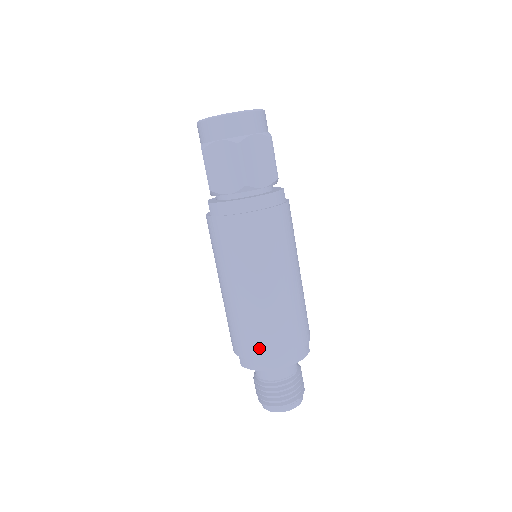
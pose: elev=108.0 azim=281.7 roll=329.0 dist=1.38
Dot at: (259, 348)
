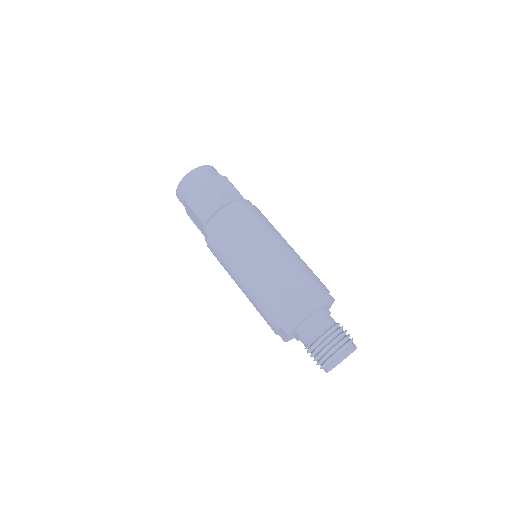
Dot at: (290, 301)
